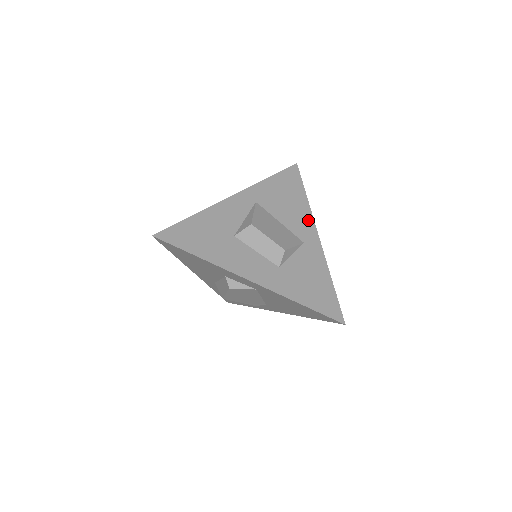
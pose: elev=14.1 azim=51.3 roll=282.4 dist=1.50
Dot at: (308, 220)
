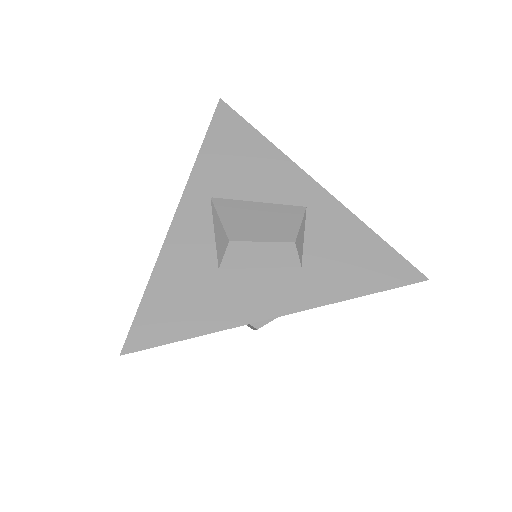
Dot at: (289, 170)
